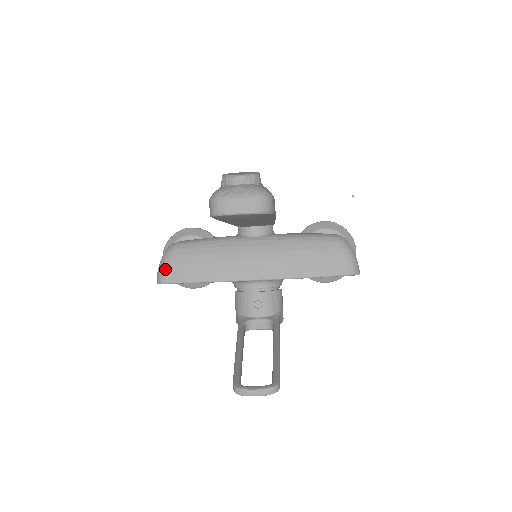
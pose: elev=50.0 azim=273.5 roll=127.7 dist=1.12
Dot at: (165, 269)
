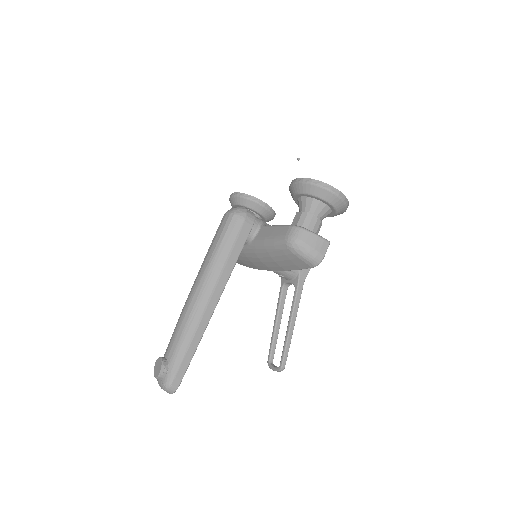
Dot at: occluded
